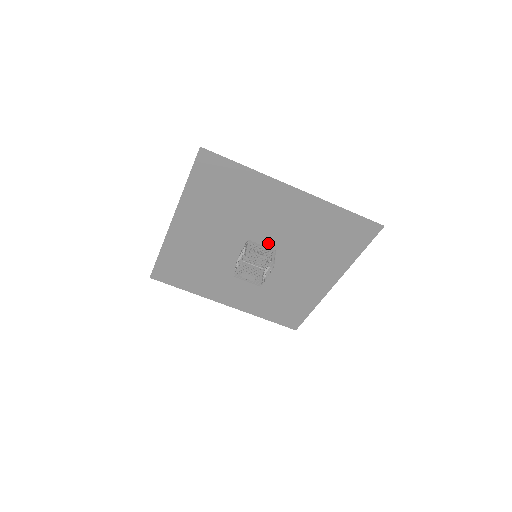
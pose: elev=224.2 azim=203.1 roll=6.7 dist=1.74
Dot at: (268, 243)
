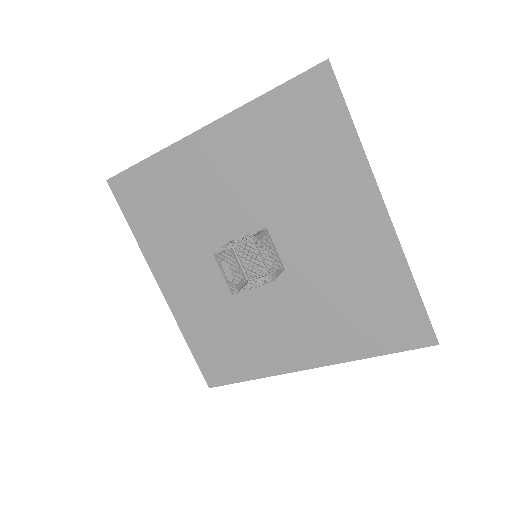
Dot at: (251, 227)
